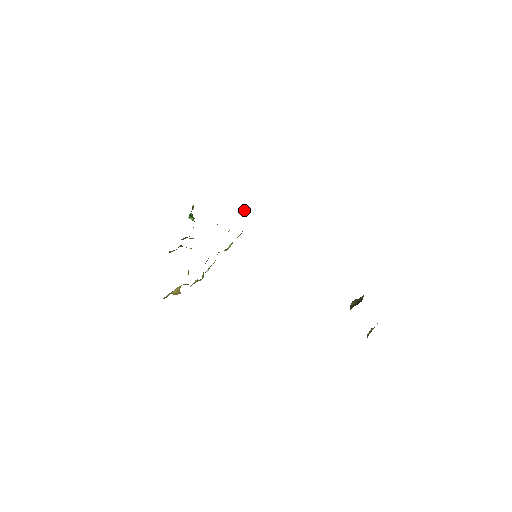
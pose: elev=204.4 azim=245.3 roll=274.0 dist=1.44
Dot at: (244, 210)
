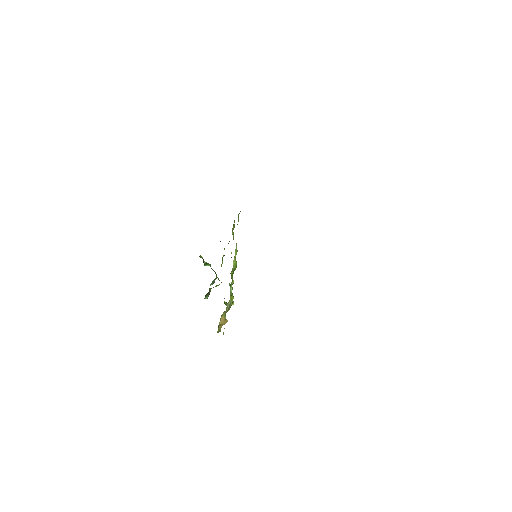
Dot at: occluded
